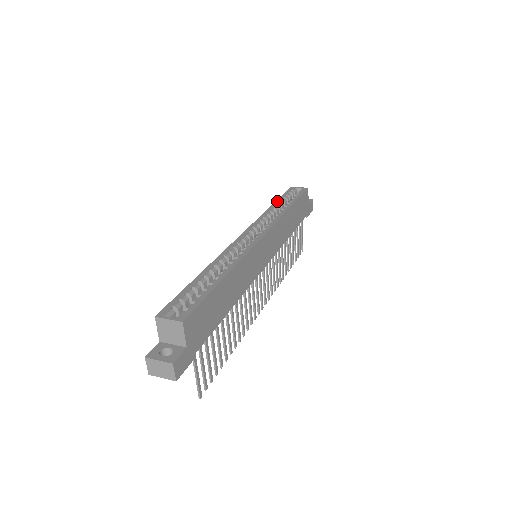
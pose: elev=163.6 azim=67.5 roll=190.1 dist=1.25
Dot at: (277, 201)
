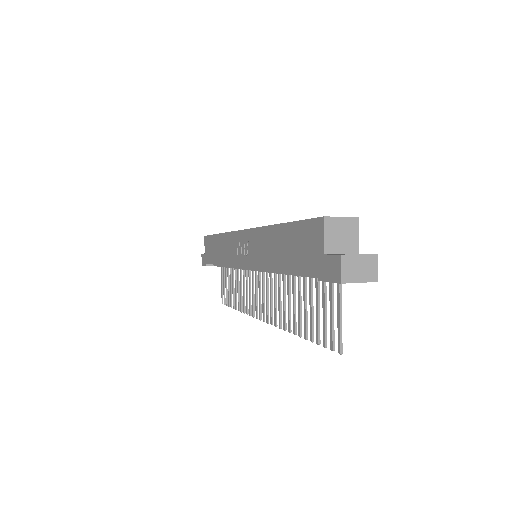
Dot at: occluded
